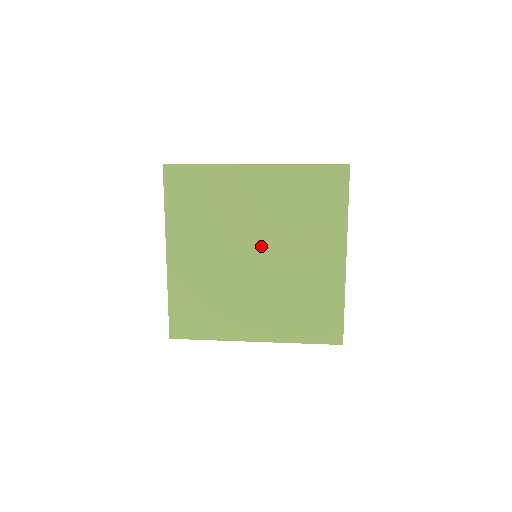
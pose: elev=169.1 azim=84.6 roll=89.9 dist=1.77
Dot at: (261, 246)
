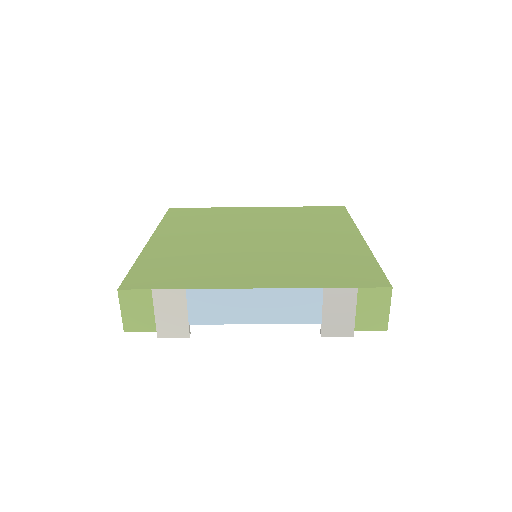
Dot at: (263, 234)
